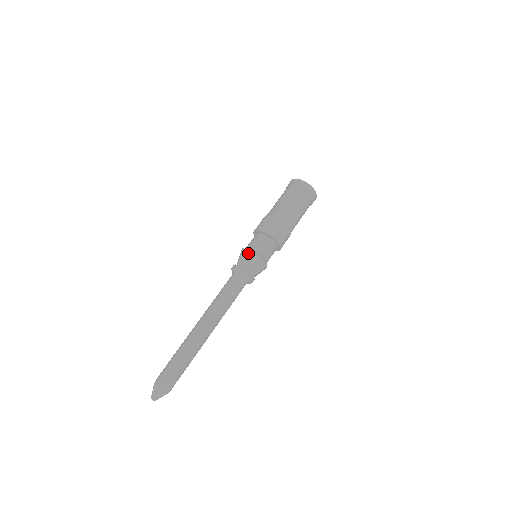
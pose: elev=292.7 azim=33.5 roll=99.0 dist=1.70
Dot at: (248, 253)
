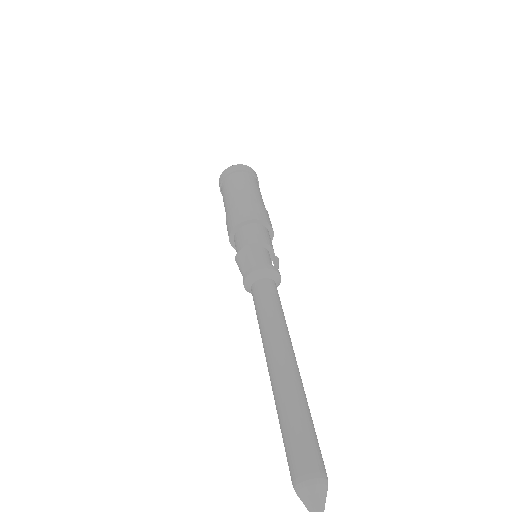
Dot at: (257, 248)
